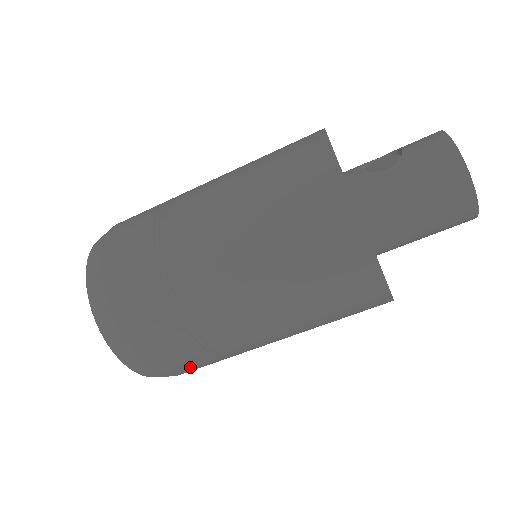
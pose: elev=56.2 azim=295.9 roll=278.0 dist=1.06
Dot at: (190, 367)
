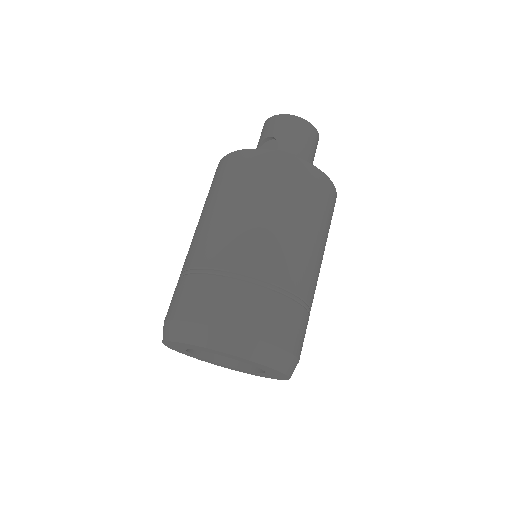
Dot at: occluded
